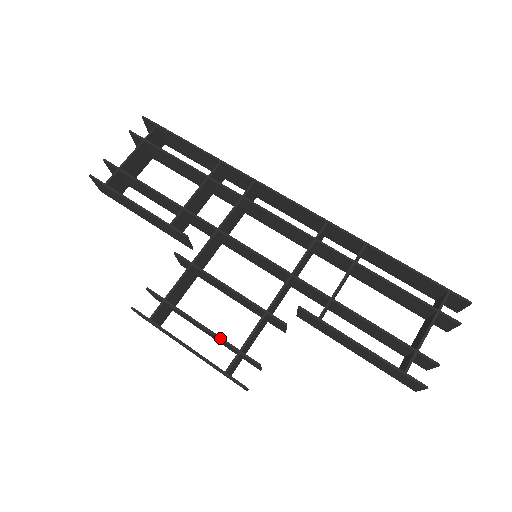
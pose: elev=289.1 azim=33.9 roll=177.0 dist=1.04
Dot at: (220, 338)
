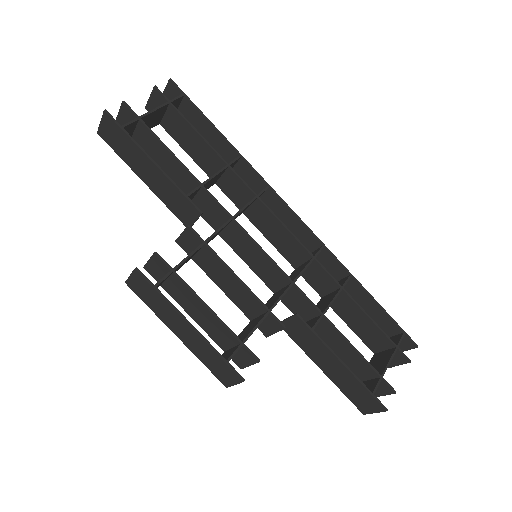
Dot at: (225, 325)
